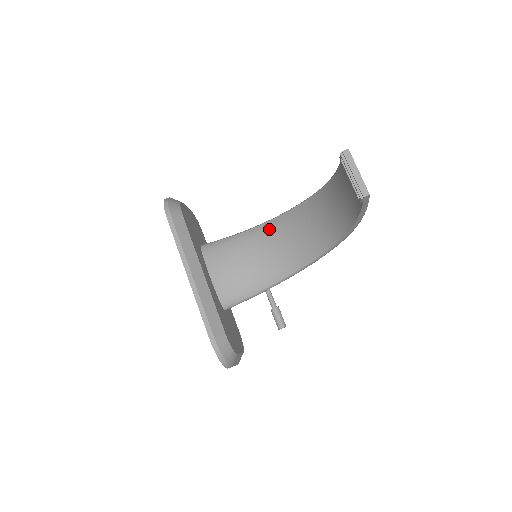
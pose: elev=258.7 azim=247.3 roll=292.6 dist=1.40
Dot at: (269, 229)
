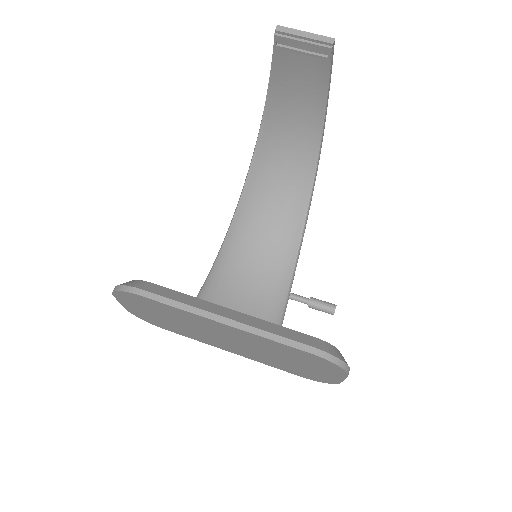
Dot at: (240, 228)
